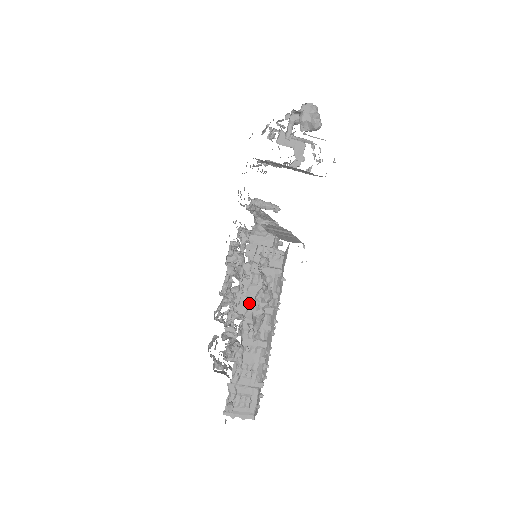
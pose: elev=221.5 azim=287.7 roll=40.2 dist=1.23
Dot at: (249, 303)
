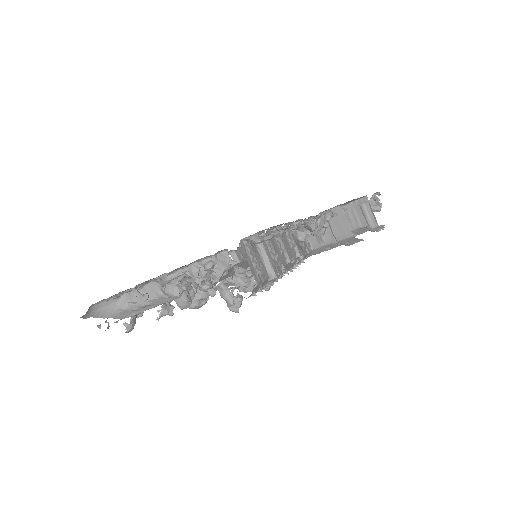
Dot at: occluded
